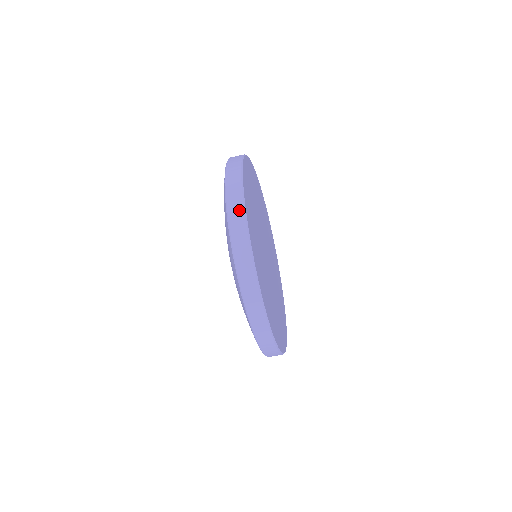
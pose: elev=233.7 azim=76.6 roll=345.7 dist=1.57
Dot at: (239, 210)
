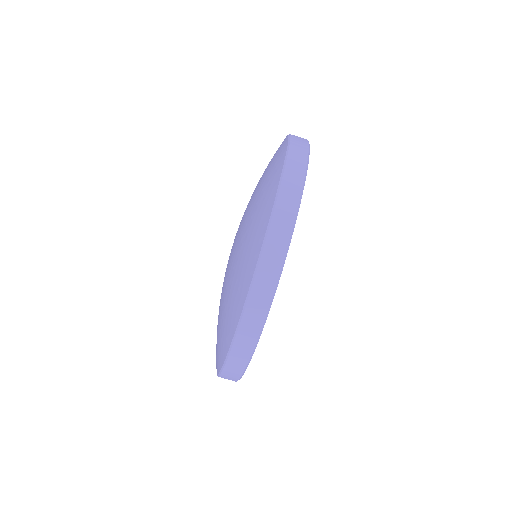
Dot at: (291, 207)
